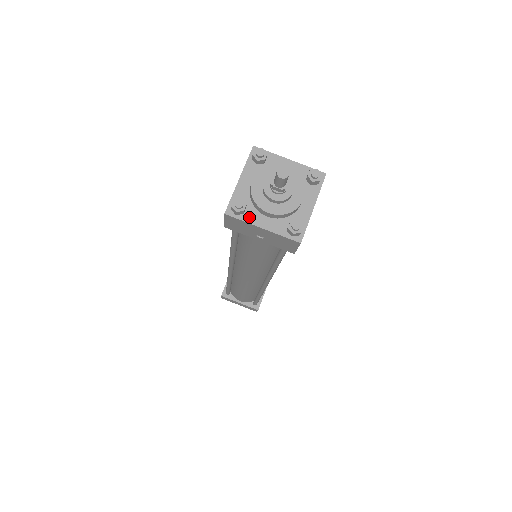
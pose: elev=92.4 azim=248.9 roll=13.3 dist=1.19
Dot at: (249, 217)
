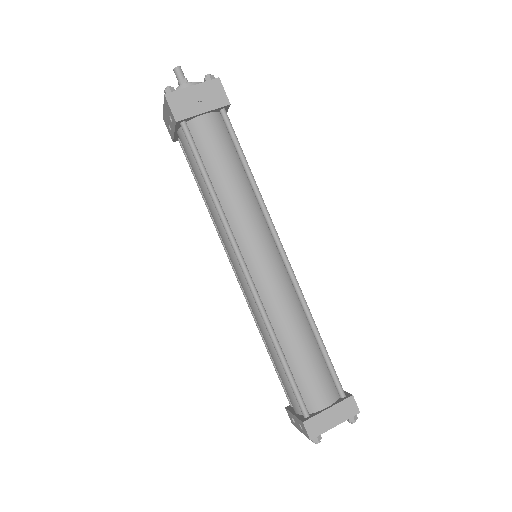
Dot at: (180, 91)
